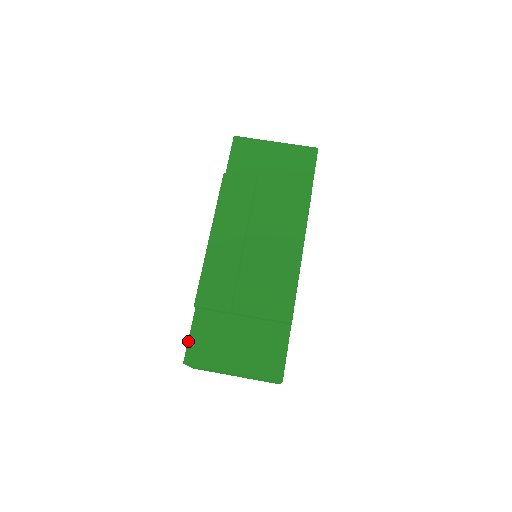
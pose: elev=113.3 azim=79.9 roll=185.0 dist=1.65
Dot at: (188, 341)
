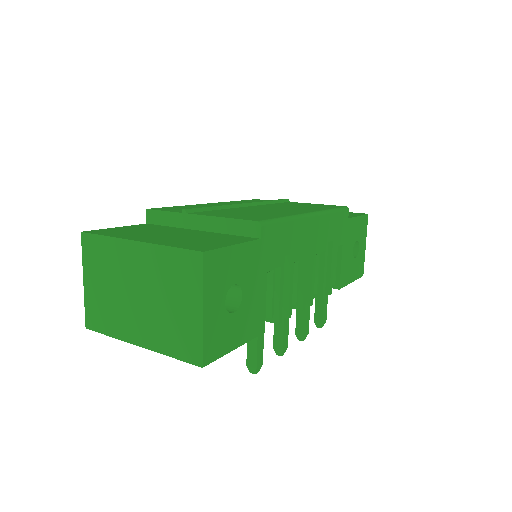
Dot at: (109, 228)
